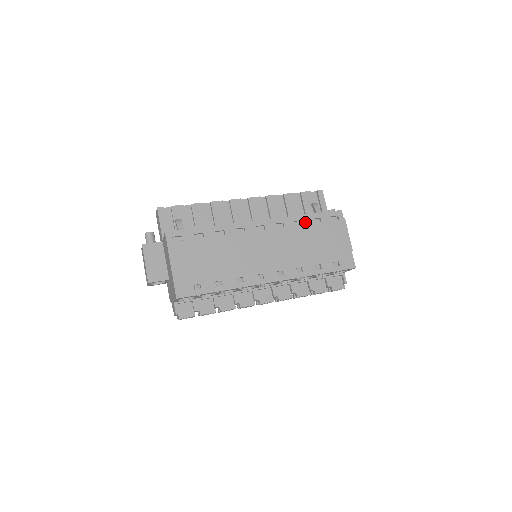
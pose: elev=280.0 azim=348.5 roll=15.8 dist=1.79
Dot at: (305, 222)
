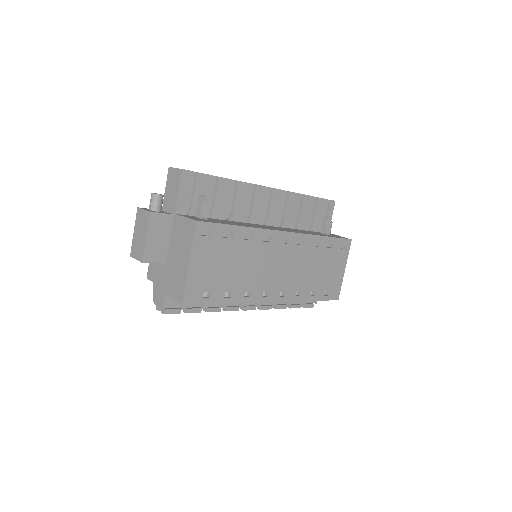
Dot at: (321, 244)
